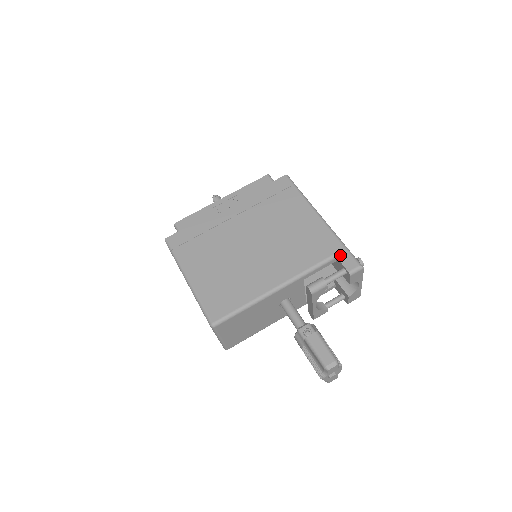
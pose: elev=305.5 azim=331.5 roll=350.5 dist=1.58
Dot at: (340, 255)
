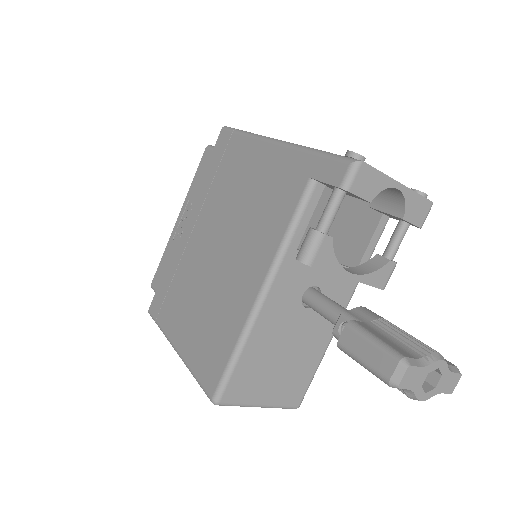
Dot at: (317, 172)
